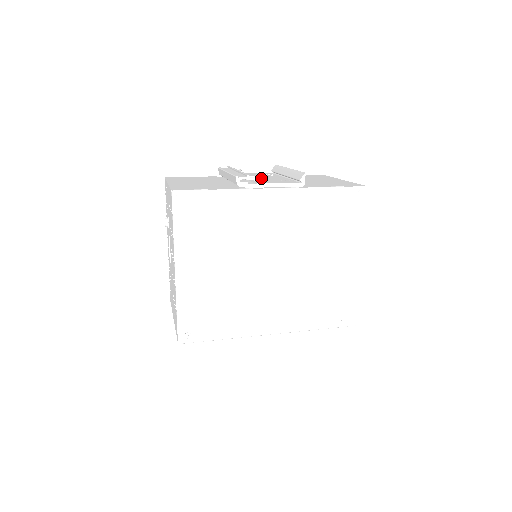
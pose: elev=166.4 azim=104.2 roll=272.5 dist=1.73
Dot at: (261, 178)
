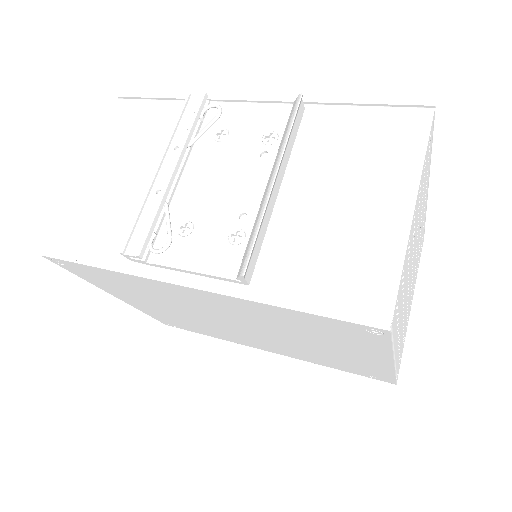
Dot at: (213, 194)
